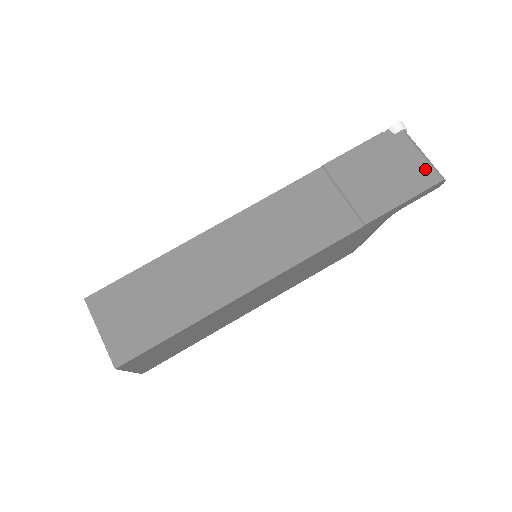
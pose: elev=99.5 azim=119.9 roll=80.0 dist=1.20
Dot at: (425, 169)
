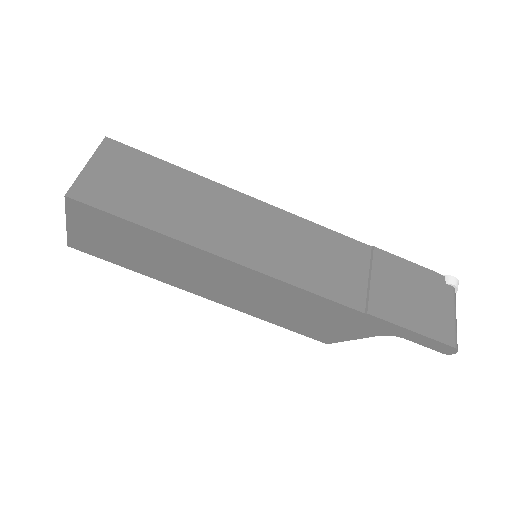
Dot at: (449, 327)
